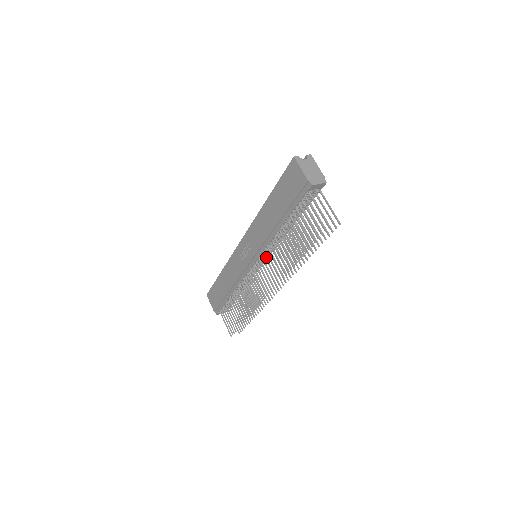
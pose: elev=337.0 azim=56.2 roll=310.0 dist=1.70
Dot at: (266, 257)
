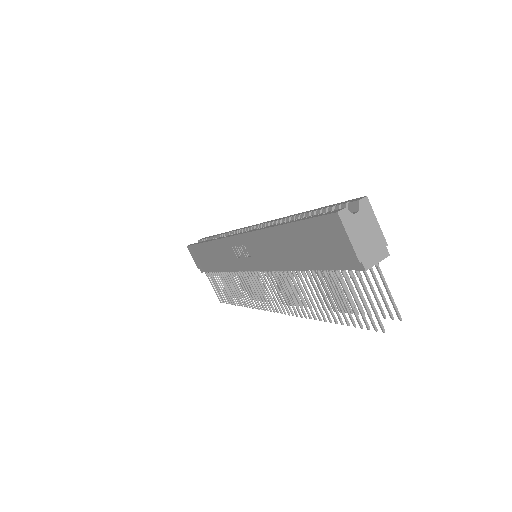
Dot at: (272, 277)
